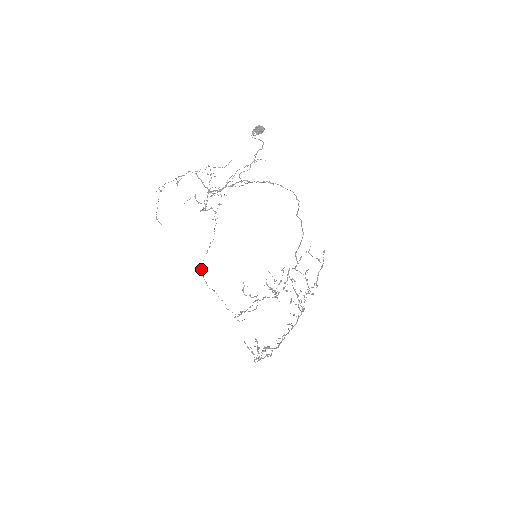
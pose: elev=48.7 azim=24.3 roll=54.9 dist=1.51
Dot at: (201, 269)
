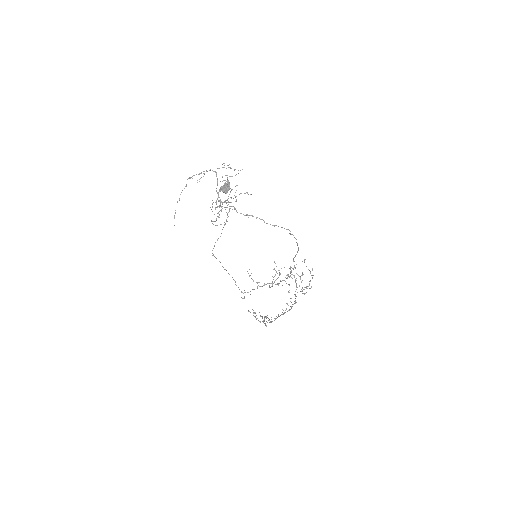
Dot at: occluded
